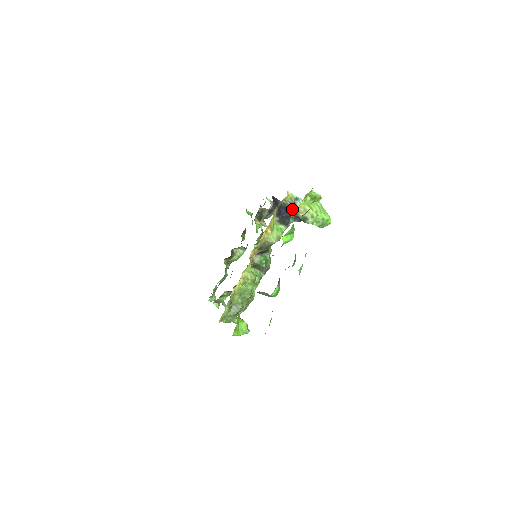
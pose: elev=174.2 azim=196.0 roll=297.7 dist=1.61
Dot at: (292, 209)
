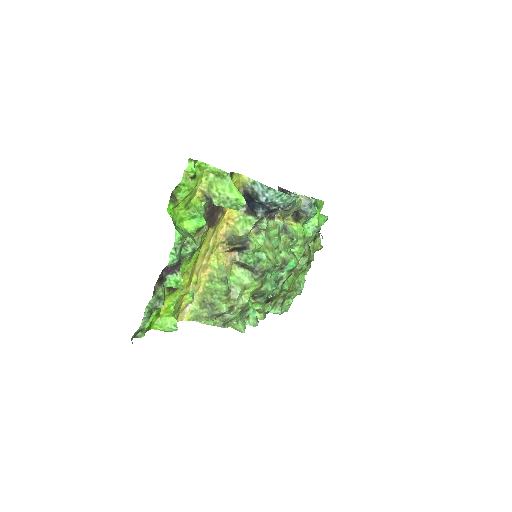
Dot at: (253, 196)
